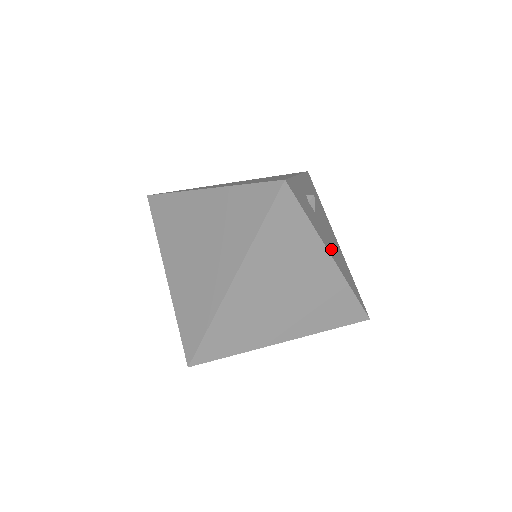
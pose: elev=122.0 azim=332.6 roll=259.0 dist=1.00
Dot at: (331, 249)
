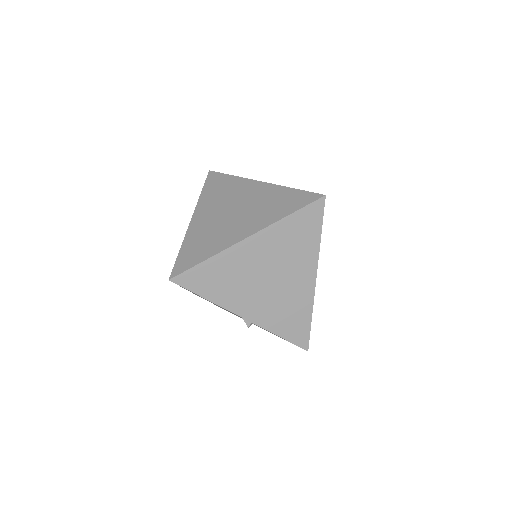
Dot at: occluded
